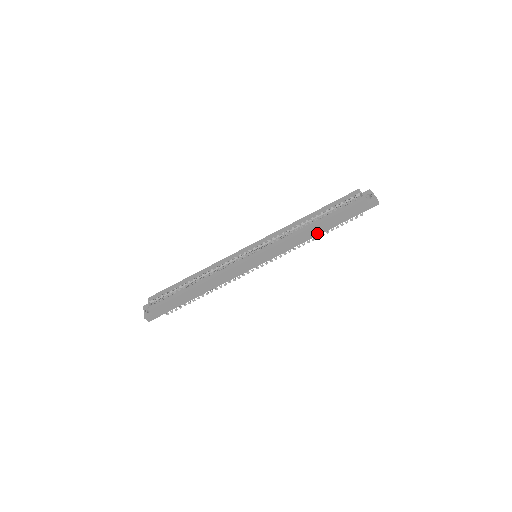
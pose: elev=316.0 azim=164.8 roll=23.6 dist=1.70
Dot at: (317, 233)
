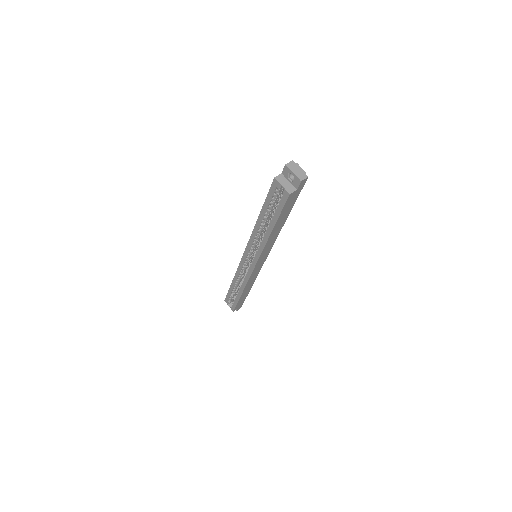
Dot at: (281, 227)
